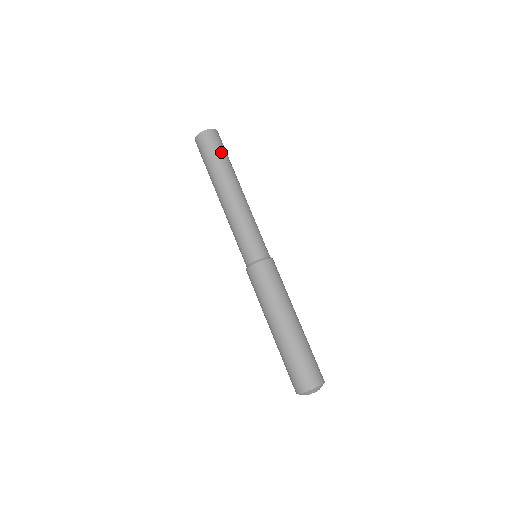
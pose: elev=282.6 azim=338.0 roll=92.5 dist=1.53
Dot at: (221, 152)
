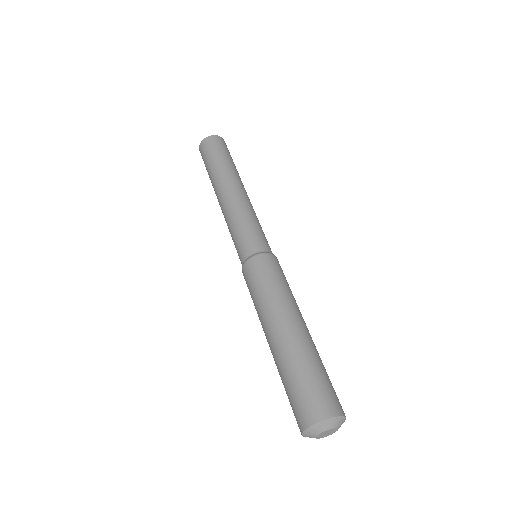
Dot at: (232, 159)
